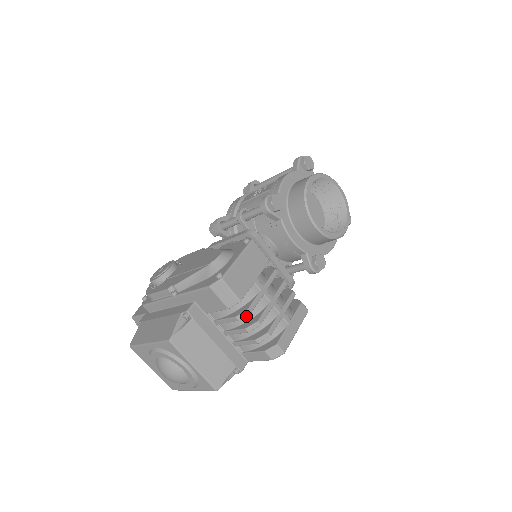
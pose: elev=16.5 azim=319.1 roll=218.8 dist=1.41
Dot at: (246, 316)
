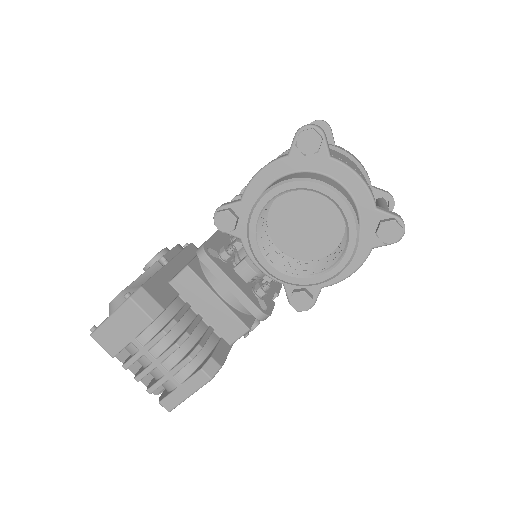
Dot at: occluded
